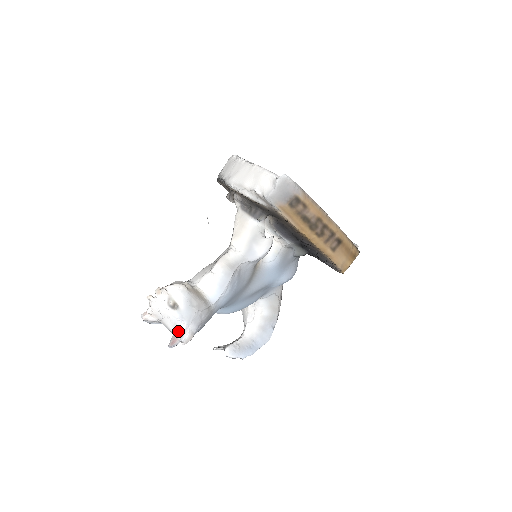
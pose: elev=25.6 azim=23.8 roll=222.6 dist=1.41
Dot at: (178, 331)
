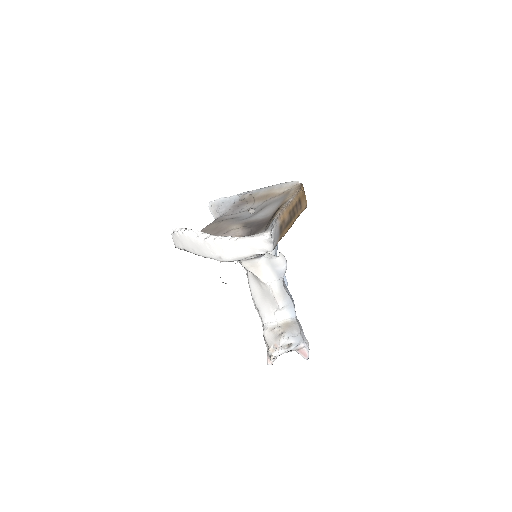
Dot at: (300, 349)
